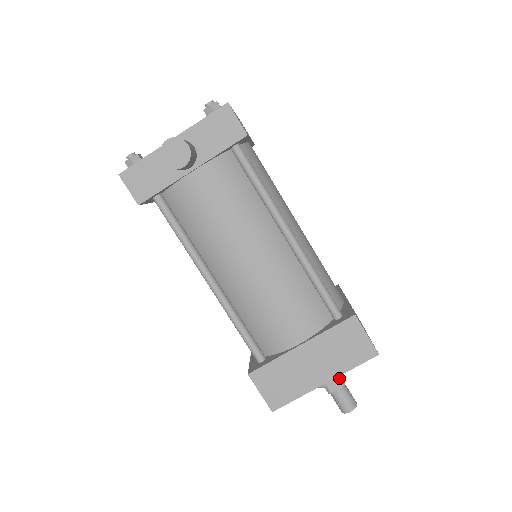
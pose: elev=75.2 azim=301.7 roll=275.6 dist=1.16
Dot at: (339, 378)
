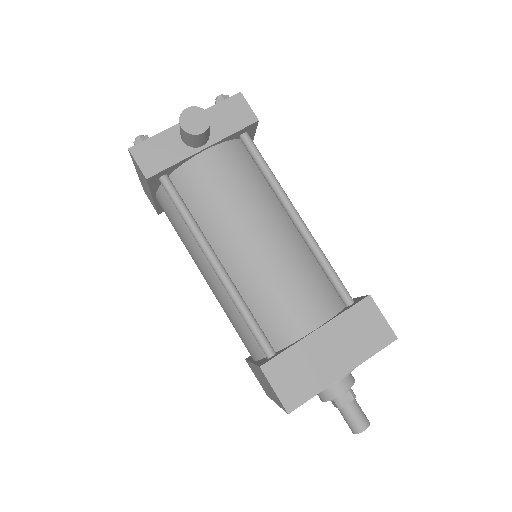
Dot at: (351, 385)
